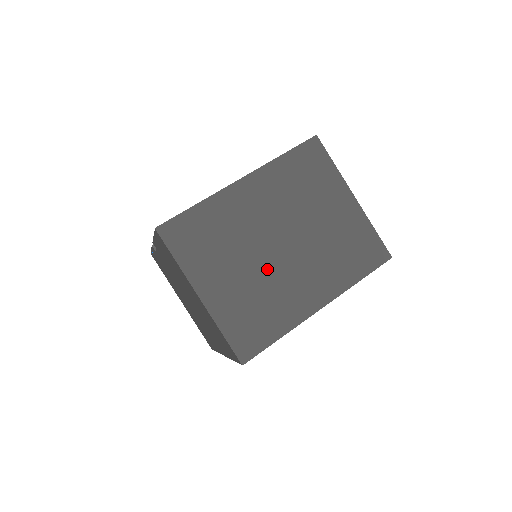
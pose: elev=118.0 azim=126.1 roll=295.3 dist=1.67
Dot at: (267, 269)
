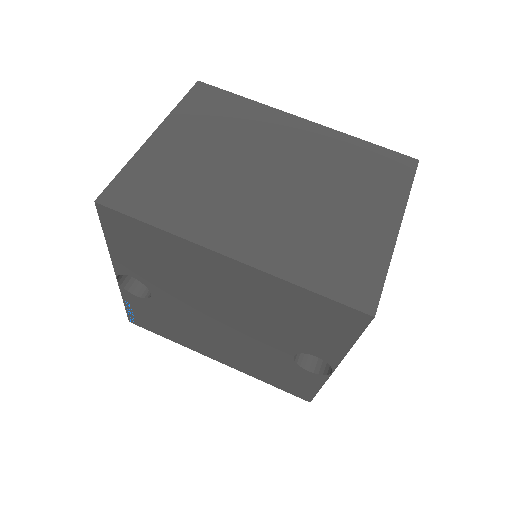
Dot at: (231, 178)
